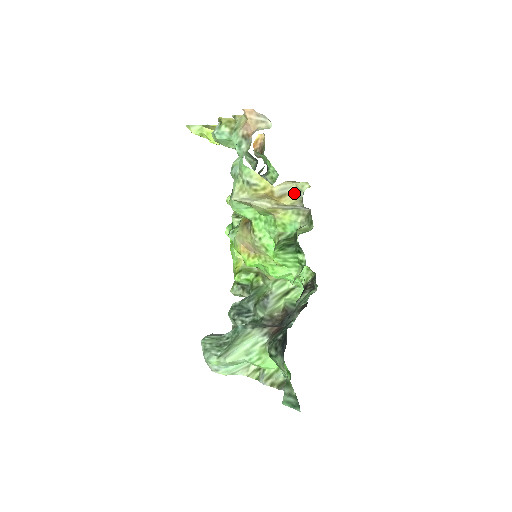
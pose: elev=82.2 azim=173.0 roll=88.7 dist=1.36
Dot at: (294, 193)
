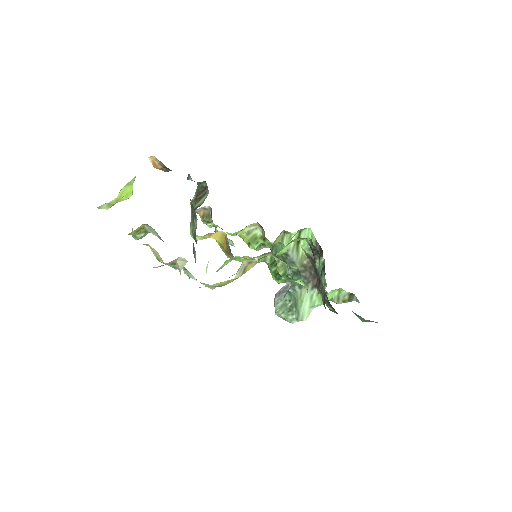
Dot at: (250, 262)
